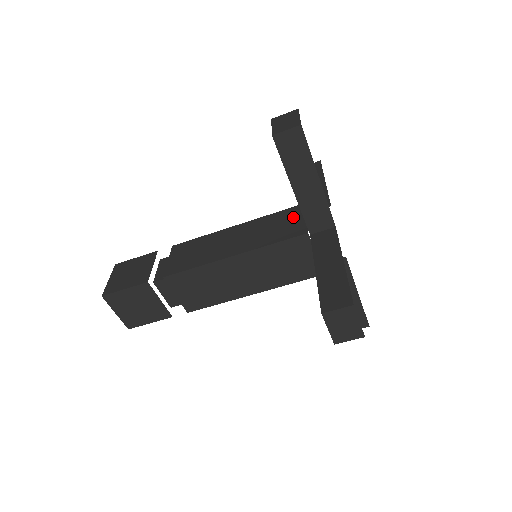
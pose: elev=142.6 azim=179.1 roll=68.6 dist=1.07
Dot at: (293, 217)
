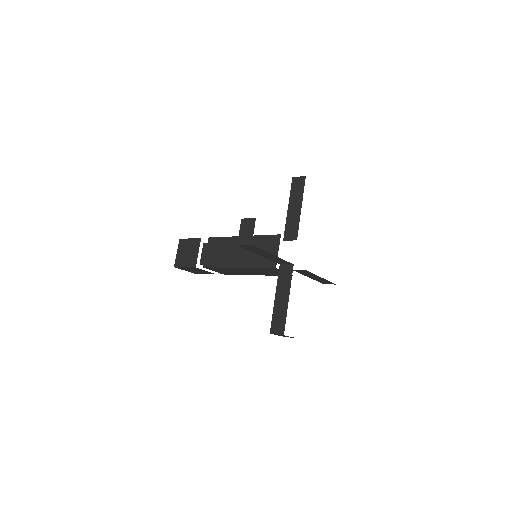
Dot at: occluded
